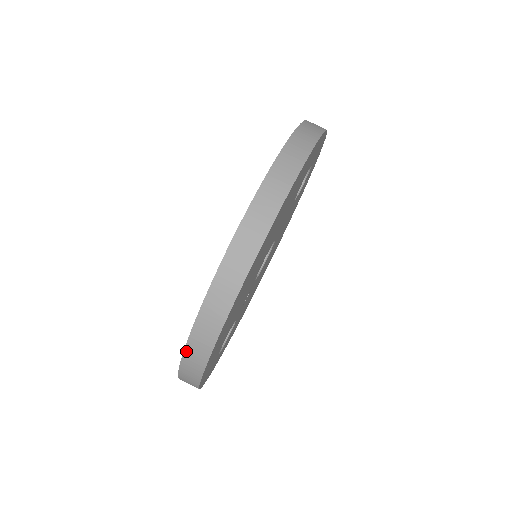
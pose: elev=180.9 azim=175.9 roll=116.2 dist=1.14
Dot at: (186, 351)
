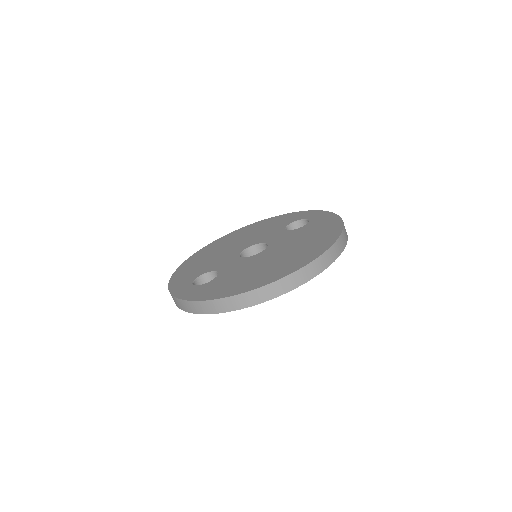
Dot at: (240, 295)
